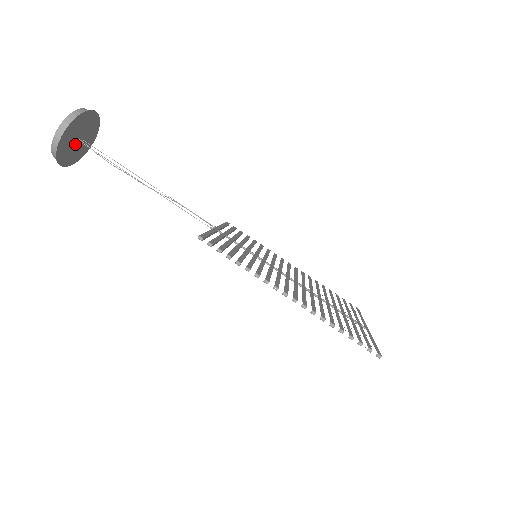
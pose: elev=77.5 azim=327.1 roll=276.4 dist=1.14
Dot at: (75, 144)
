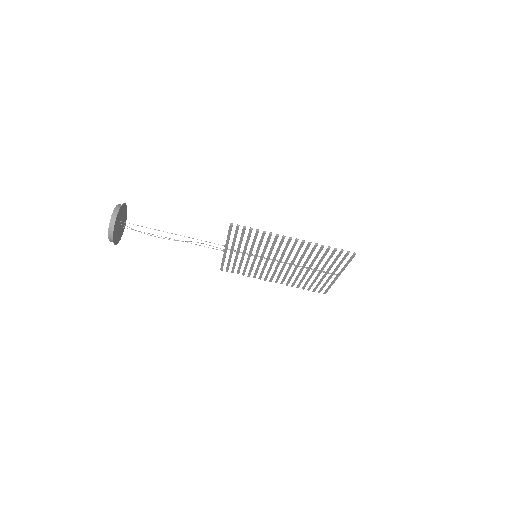
Dot at: (119, 227)
